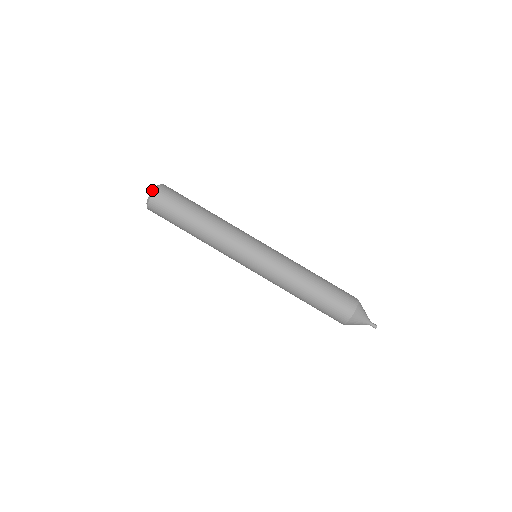
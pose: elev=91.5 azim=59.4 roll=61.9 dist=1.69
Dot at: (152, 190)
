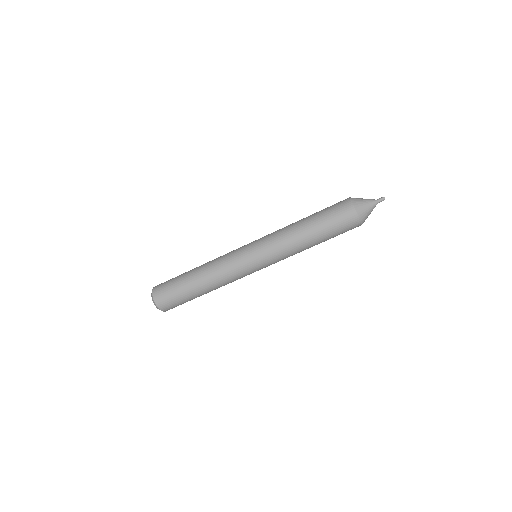
Dot at: occluded
